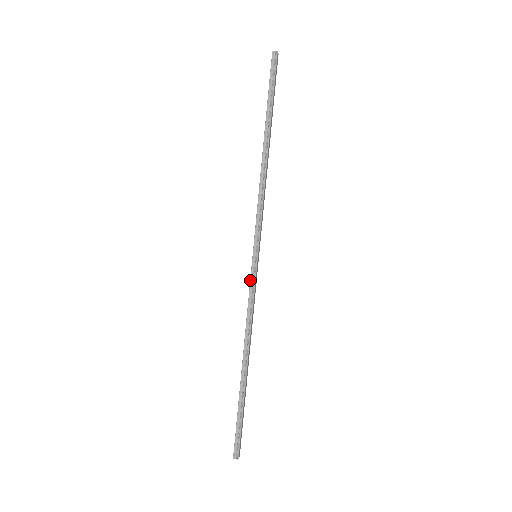
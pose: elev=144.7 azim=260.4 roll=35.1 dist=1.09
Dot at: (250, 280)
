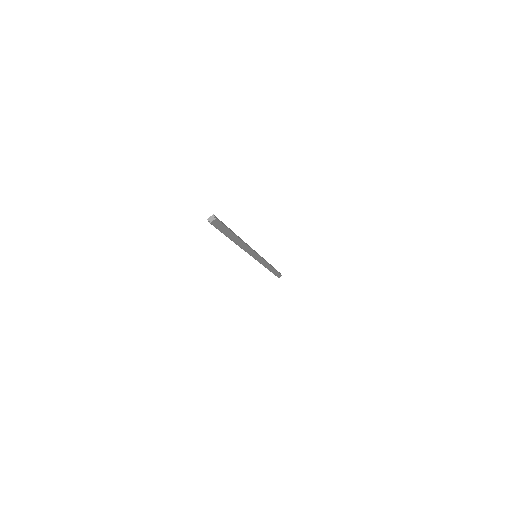
Dot at: occluded
